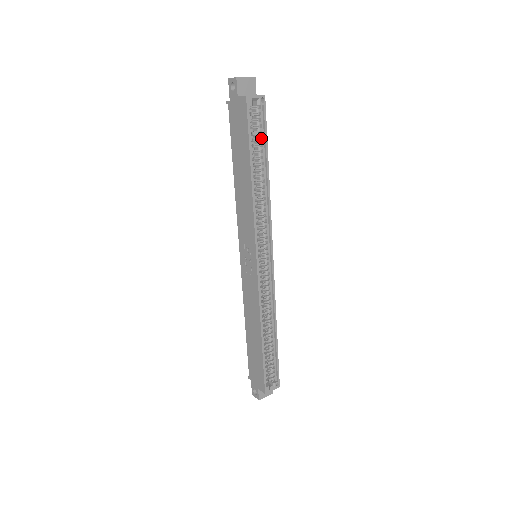
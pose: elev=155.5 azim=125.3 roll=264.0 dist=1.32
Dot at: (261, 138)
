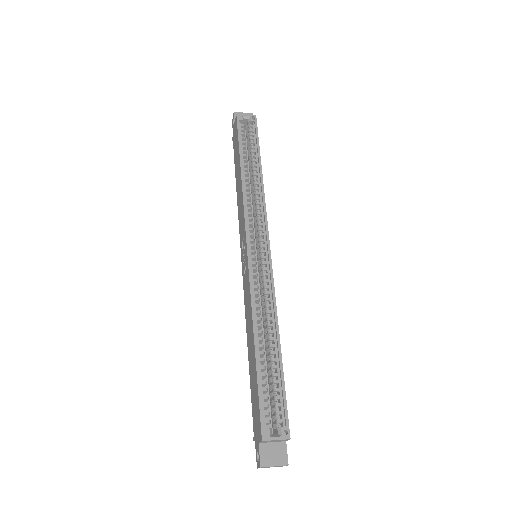
Dot at: (254, 145)
